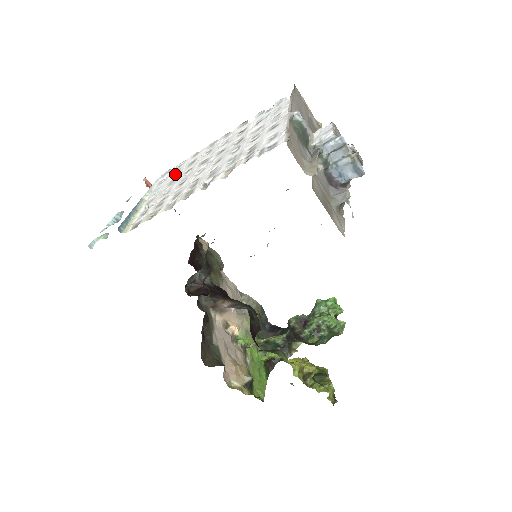
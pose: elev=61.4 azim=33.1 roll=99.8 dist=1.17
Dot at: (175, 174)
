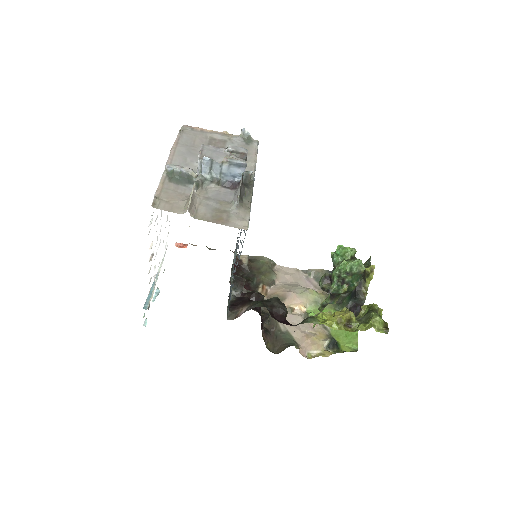
Dot at: occluded
